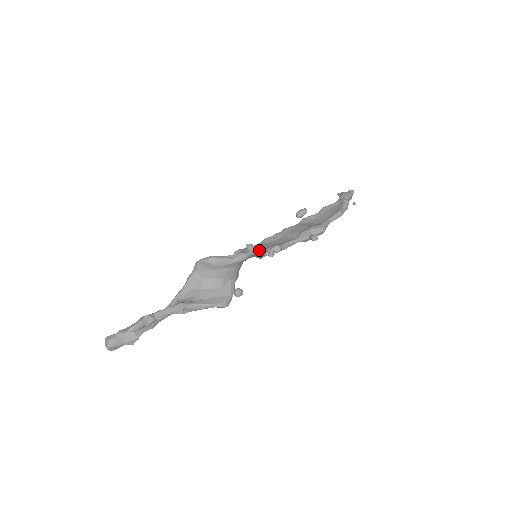
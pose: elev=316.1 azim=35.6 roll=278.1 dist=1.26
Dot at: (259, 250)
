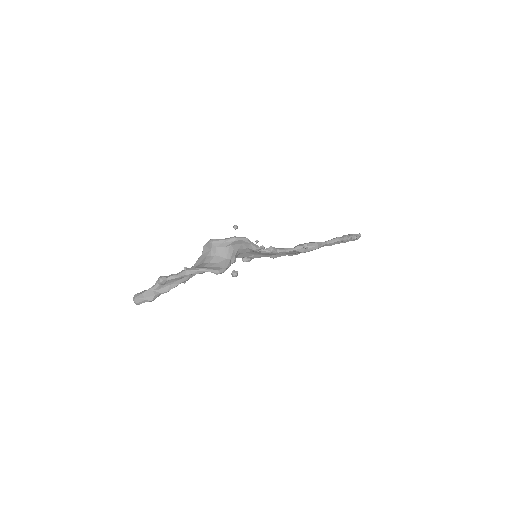
Dot at: (252, 243)
